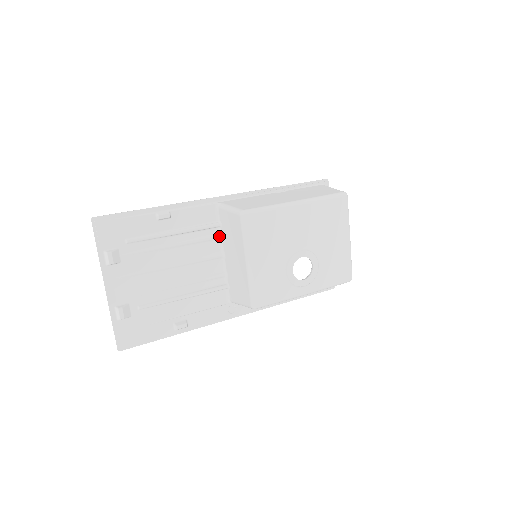
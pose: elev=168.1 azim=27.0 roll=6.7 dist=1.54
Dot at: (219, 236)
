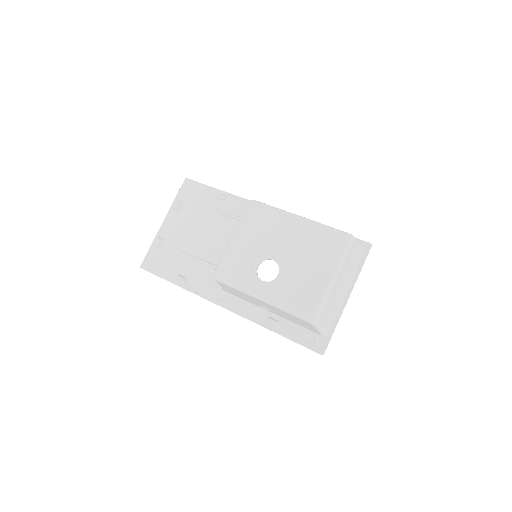
Dot at: occluded
